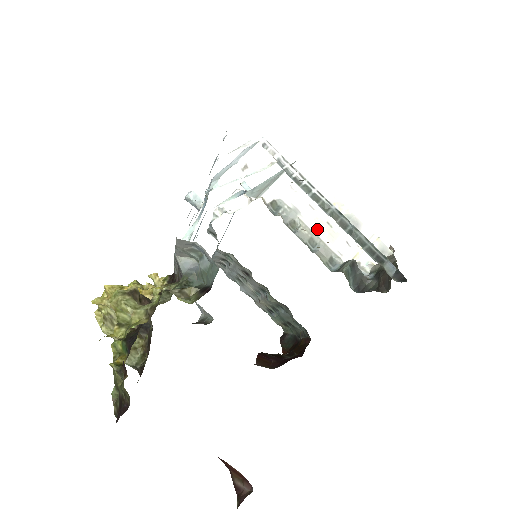
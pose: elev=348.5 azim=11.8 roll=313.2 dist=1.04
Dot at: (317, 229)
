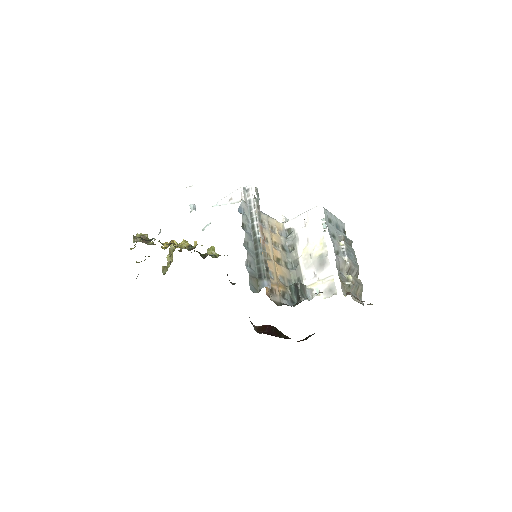
Dot at: (302, 256)
